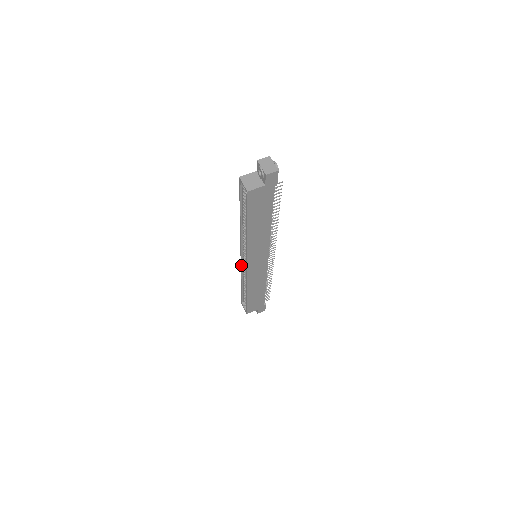
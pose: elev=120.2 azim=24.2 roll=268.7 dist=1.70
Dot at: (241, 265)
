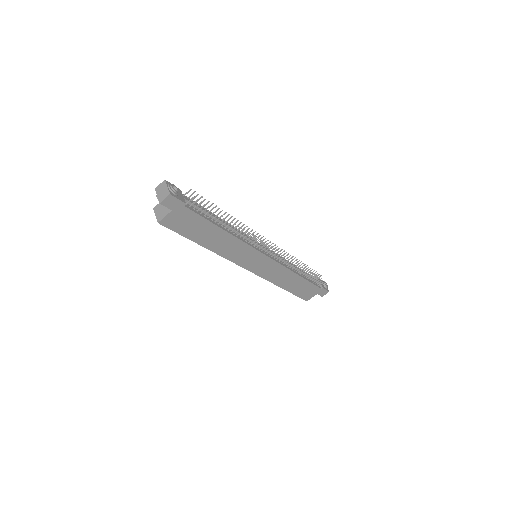
Dot at: occluded
